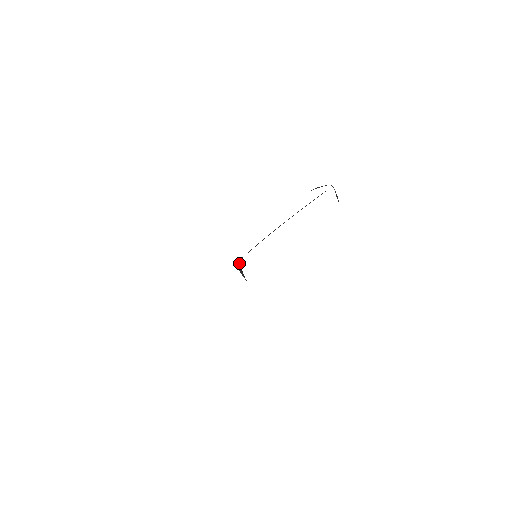
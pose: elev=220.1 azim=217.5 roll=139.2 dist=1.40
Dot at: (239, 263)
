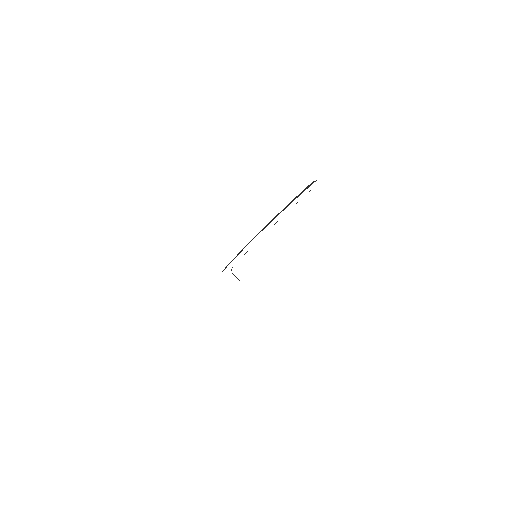
Dot at: occluded
